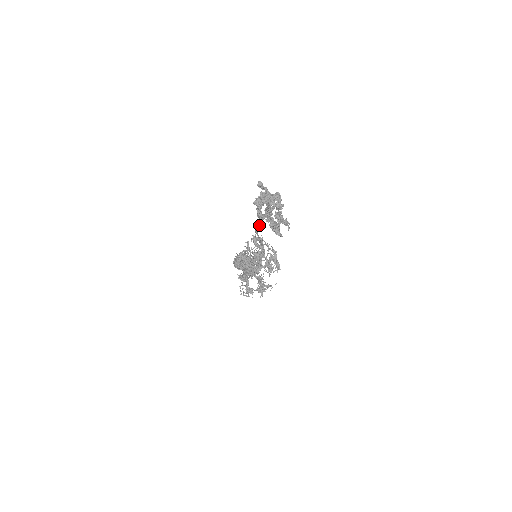
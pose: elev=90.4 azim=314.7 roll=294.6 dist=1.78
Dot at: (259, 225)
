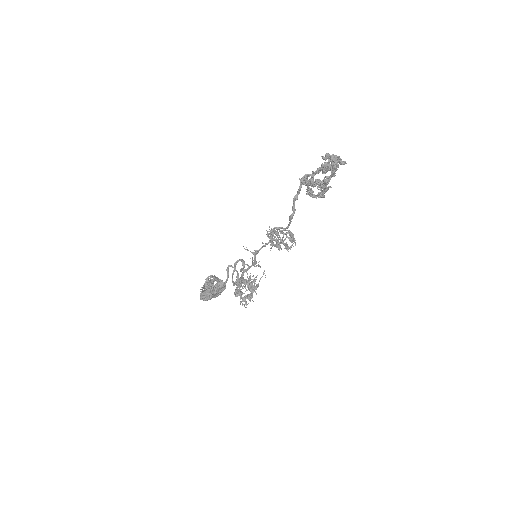
Dot at: (294, 208)
